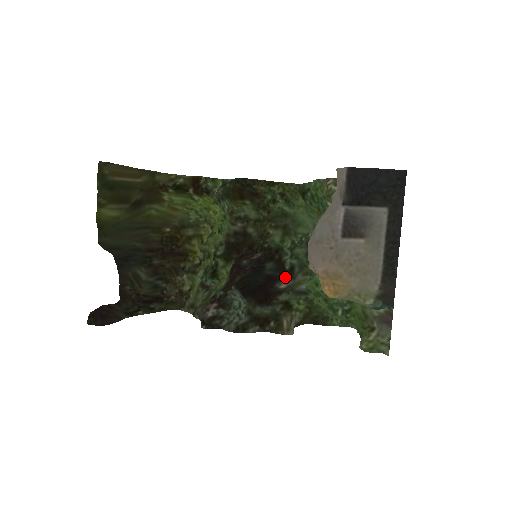
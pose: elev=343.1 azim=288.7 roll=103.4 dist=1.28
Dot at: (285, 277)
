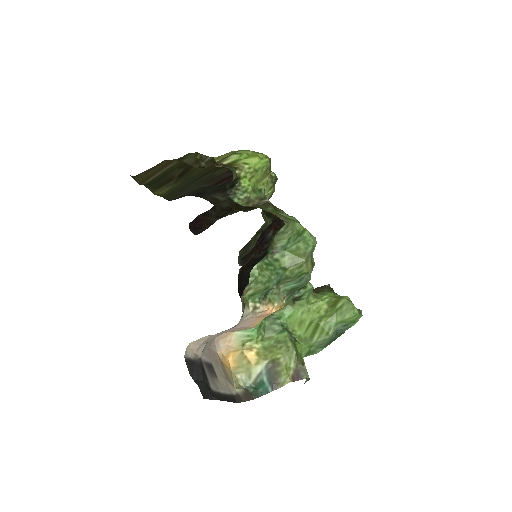
Dot at: occluded
